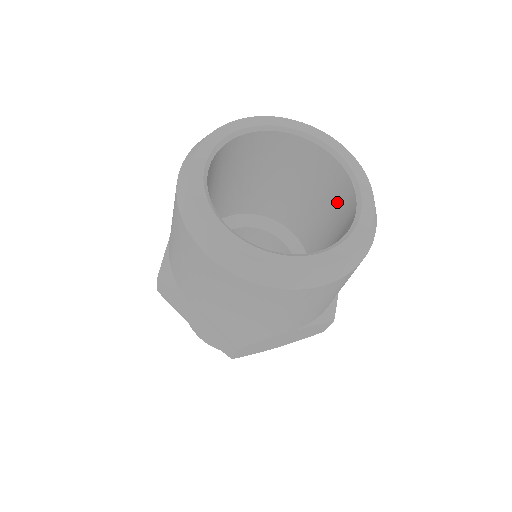
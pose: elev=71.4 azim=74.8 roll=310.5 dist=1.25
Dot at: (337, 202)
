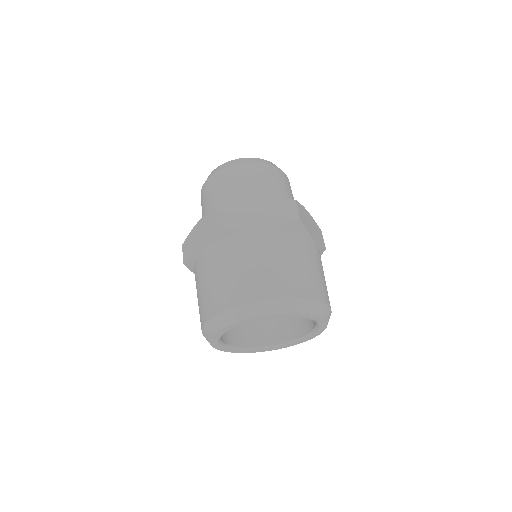
Dot at: occluded
